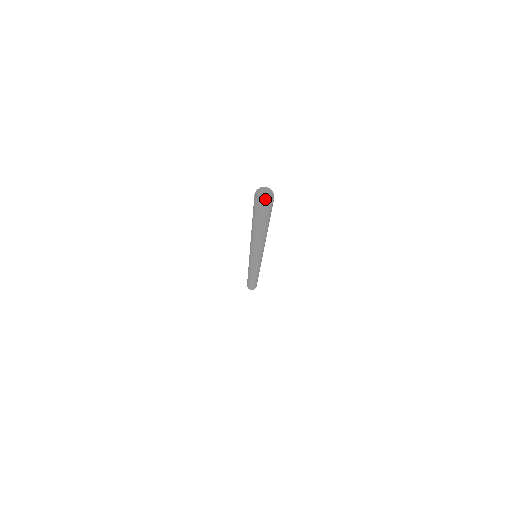
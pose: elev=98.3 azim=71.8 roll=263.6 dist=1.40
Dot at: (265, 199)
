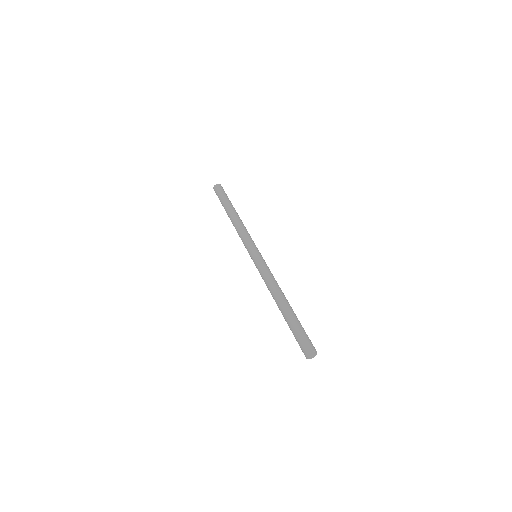
Dot at: (300, 338)
